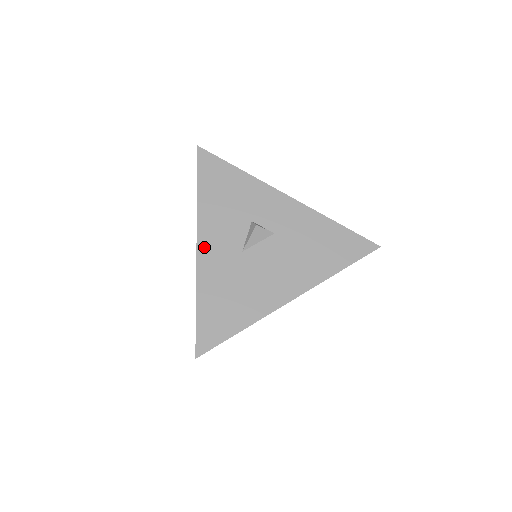
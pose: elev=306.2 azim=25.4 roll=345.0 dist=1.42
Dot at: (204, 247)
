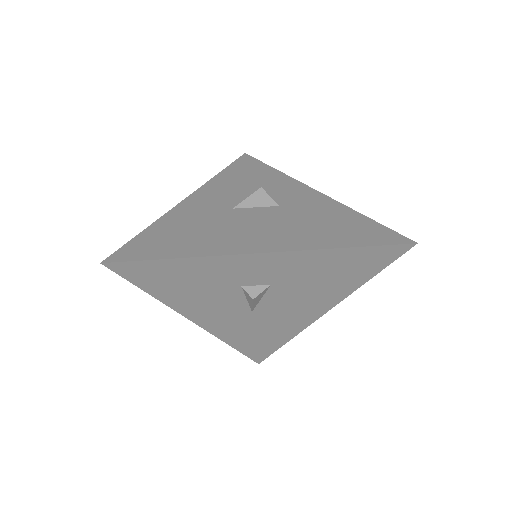
Dot at: (195, 198)
